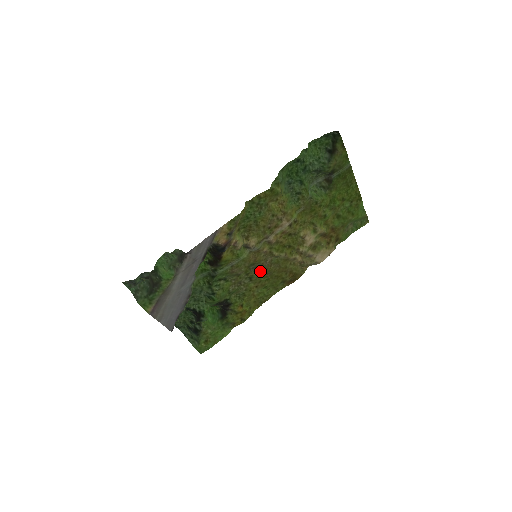
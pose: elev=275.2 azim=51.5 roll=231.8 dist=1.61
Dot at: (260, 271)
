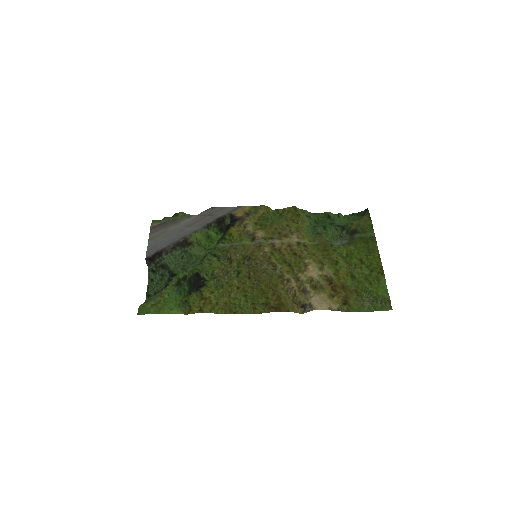
Dot at: (251, 272)
